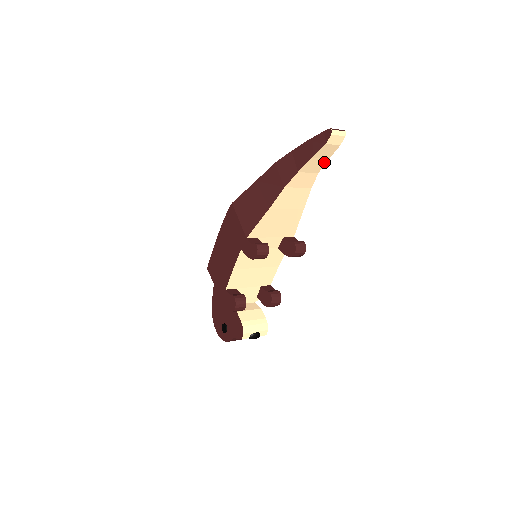
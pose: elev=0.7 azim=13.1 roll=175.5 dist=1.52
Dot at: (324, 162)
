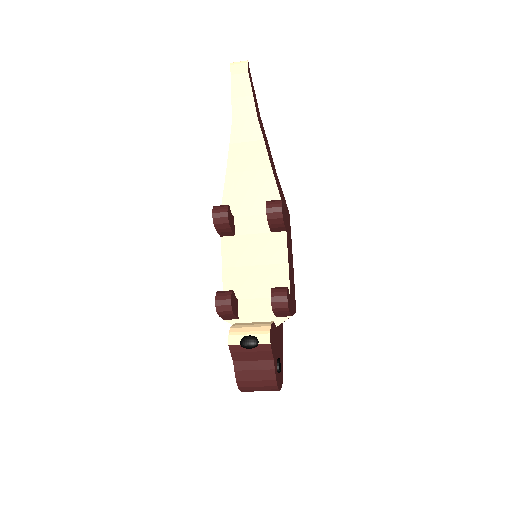
Dot at: (252, 101)
